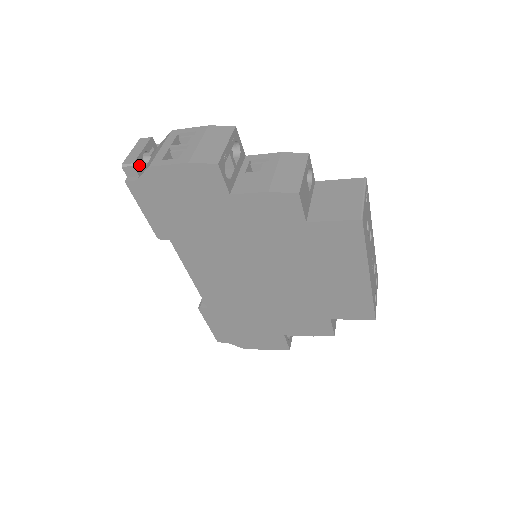
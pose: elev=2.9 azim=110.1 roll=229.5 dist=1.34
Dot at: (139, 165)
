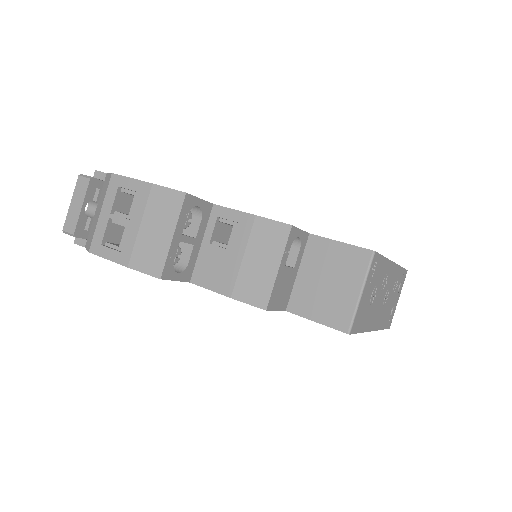
Dot at: (83, 228)
